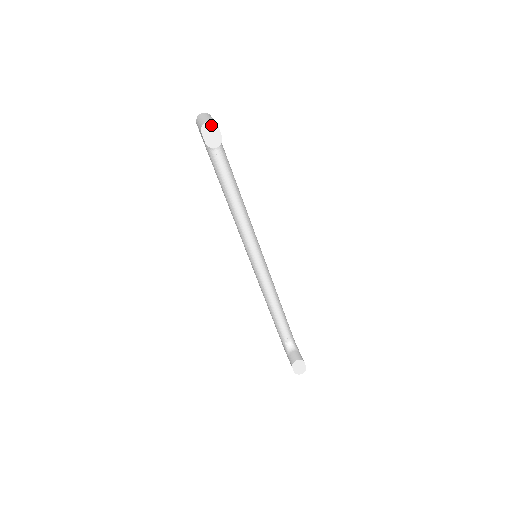
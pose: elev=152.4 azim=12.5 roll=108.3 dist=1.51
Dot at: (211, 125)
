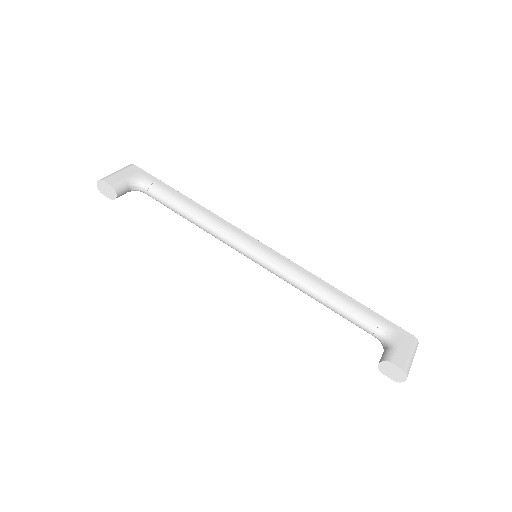
Dot at: (100, 183)
